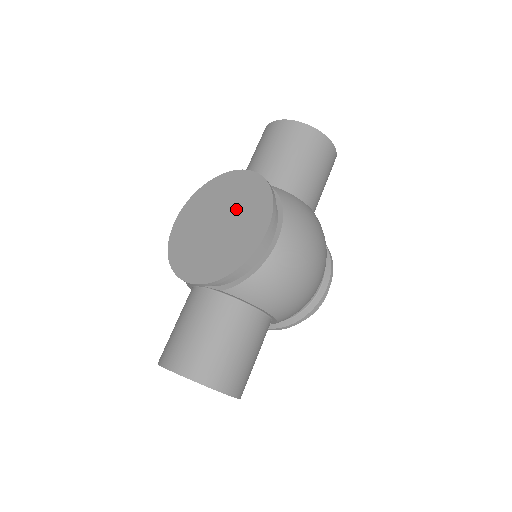
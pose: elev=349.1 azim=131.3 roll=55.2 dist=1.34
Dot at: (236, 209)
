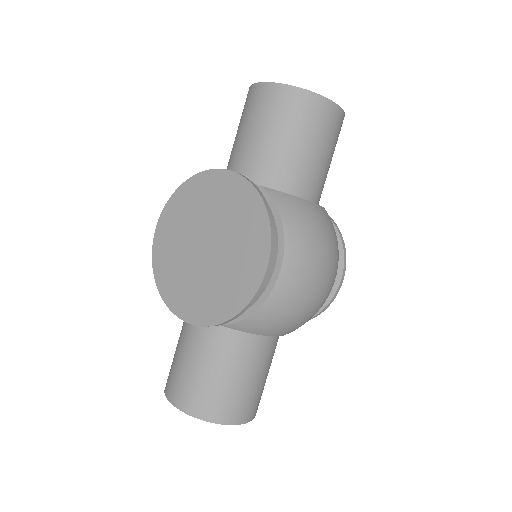
Dot at: (226, 229)
